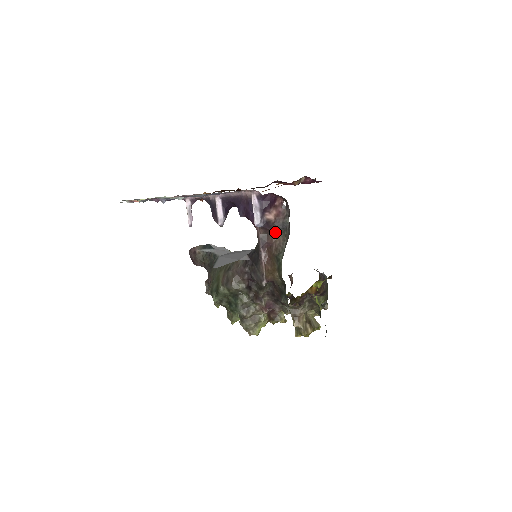
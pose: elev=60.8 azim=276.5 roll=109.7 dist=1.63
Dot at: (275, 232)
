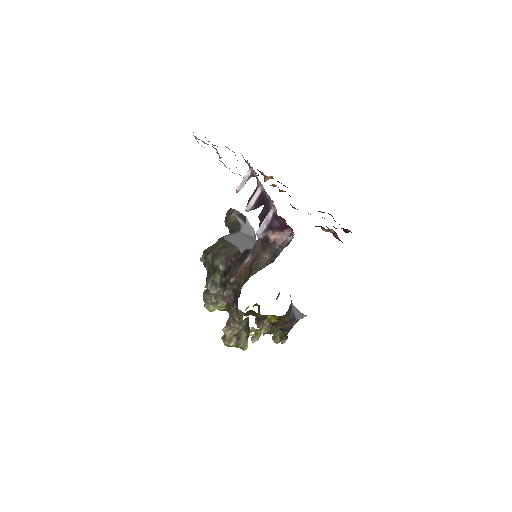
Dot at: (267, 251)
